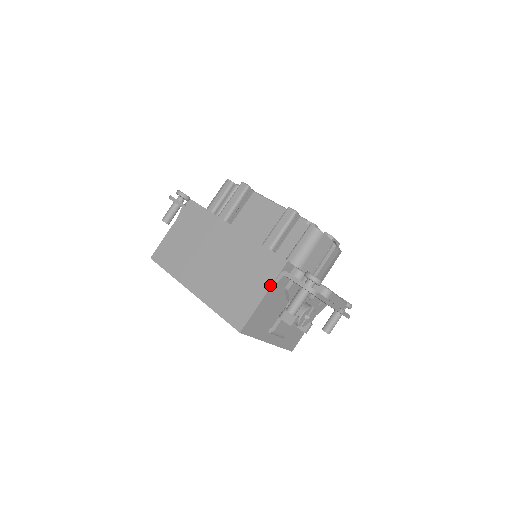
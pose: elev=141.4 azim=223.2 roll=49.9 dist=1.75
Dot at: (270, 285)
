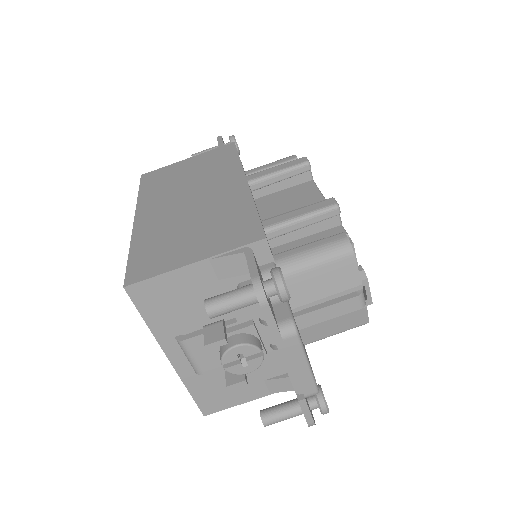
Dot at: (216, 253)
